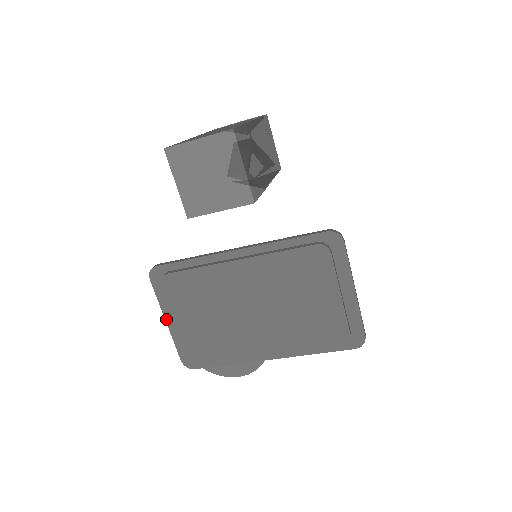
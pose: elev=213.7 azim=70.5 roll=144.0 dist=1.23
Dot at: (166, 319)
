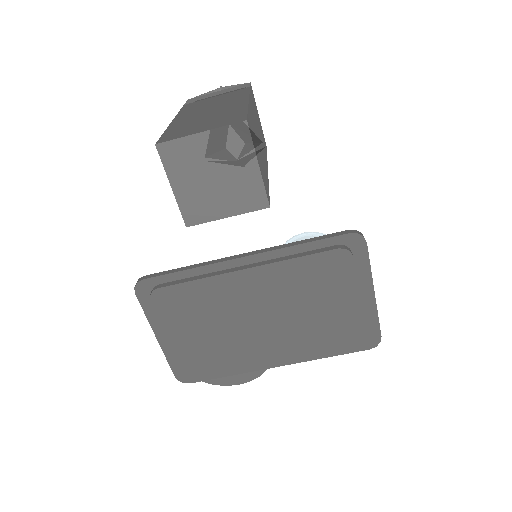
Dot at: (156, 335)
